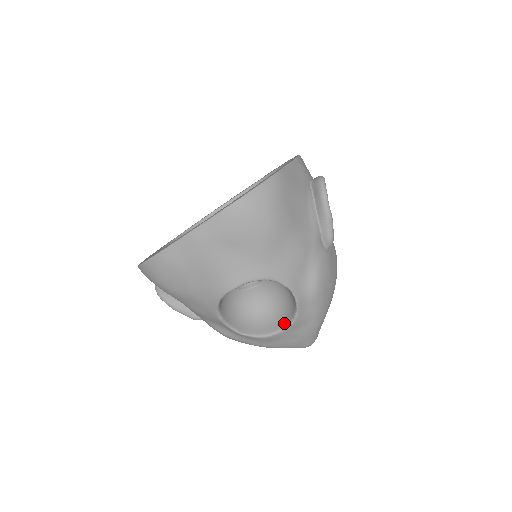
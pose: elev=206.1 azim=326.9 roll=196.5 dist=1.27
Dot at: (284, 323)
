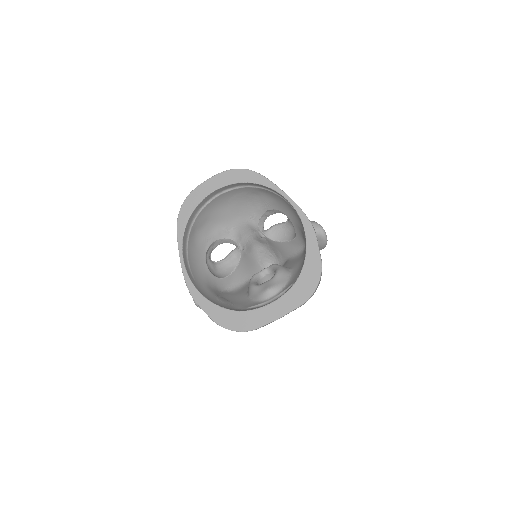
Dot at: occluded
